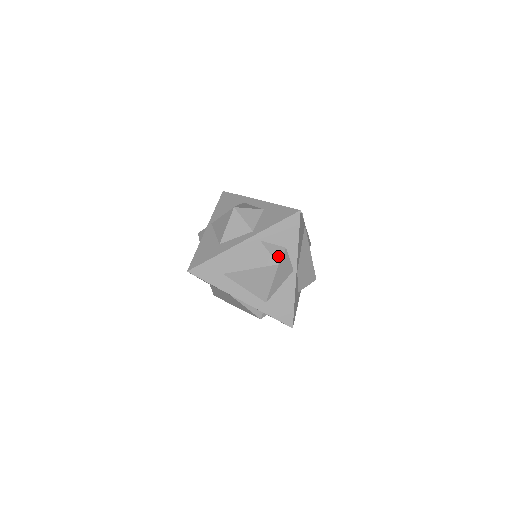
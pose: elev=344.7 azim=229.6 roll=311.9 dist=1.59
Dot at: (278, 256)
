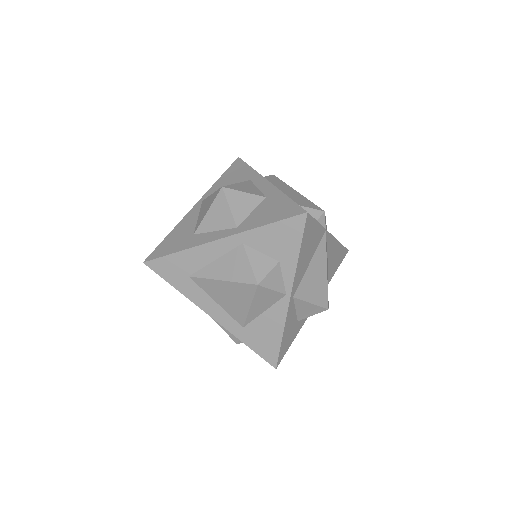
Dot at: (262, 272)
